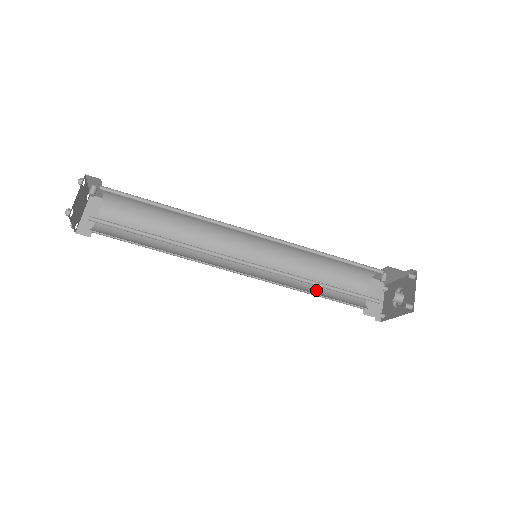
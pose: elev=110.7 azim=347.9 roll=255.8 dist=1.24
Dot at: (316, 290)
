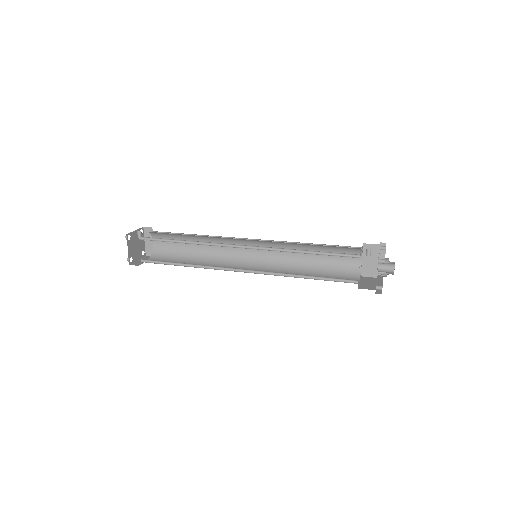
Dot at: (315, 266)
